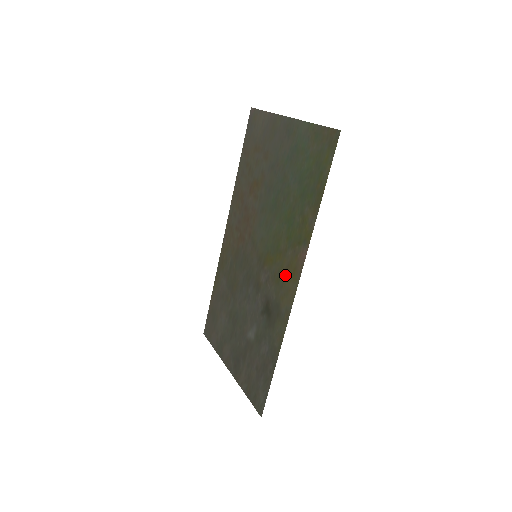
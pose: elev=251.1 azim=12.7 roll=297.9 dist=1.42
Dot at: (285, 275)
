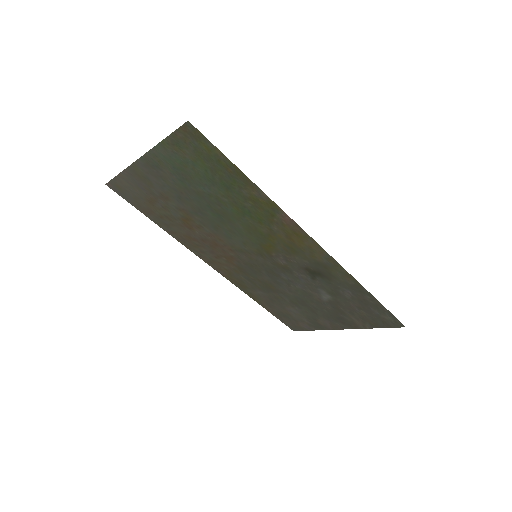
Dot at: (293, 243)
